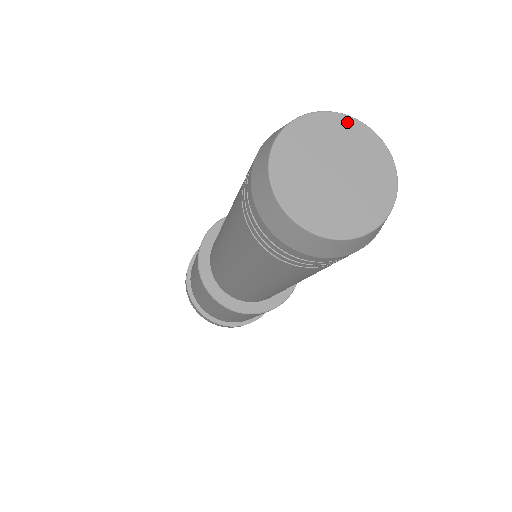
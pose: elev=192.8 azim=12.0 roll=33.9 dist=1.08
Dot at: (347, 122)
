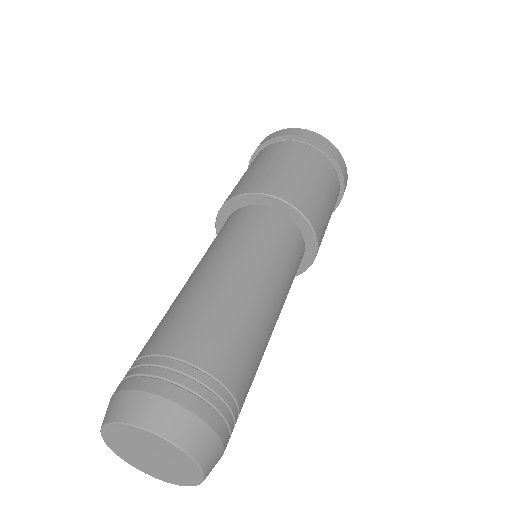
Dot at: (115, 428)
